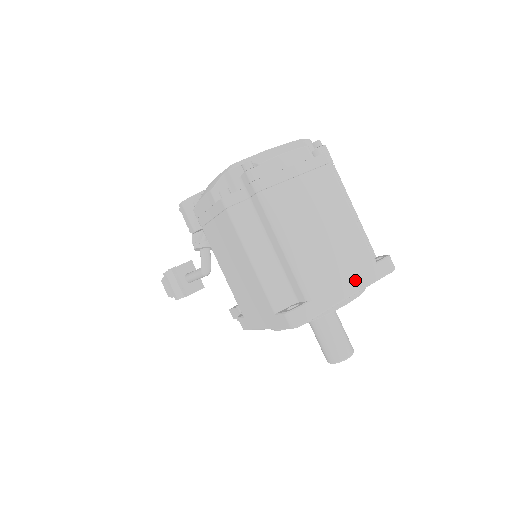
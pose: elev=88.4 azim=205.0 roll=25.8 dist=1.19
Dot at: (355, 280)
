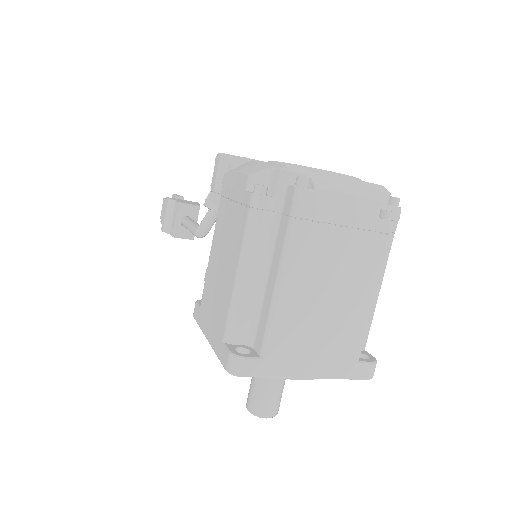
Dot at: (324, 366)
